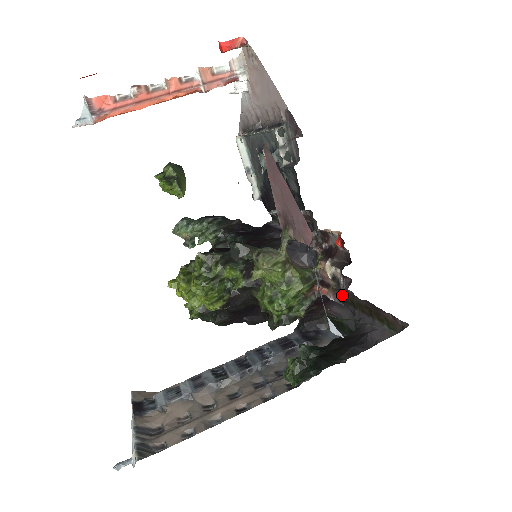
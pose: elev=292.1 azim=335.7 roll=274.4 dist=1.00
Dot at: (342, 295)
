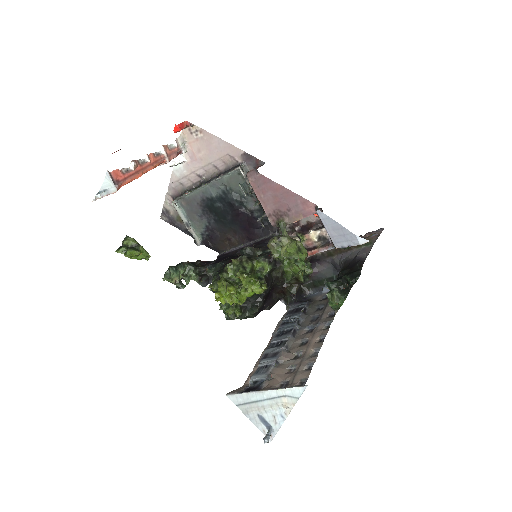
Dot at: occluded
